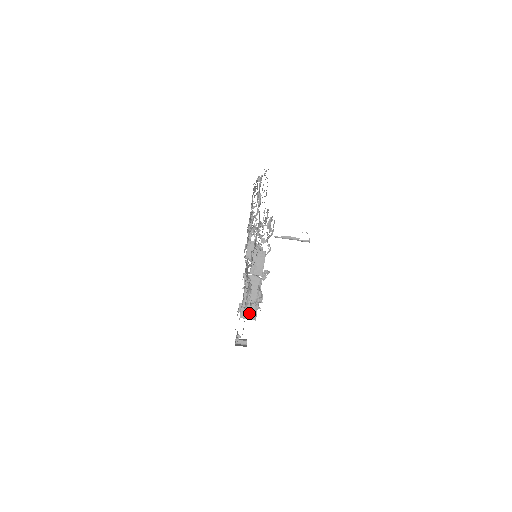
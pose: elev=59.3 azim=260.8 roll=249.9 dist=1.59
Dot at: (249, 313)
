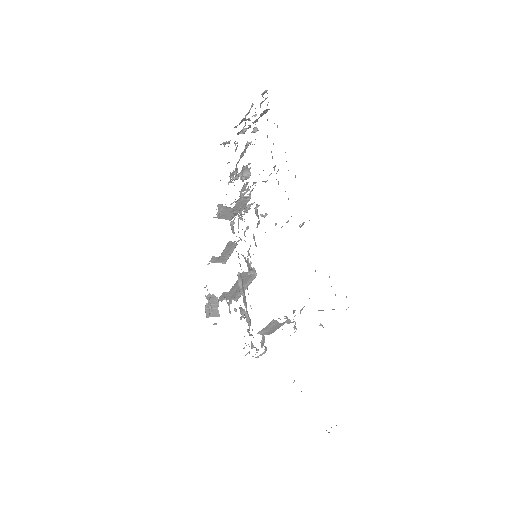
Dot at: (230, 296)
